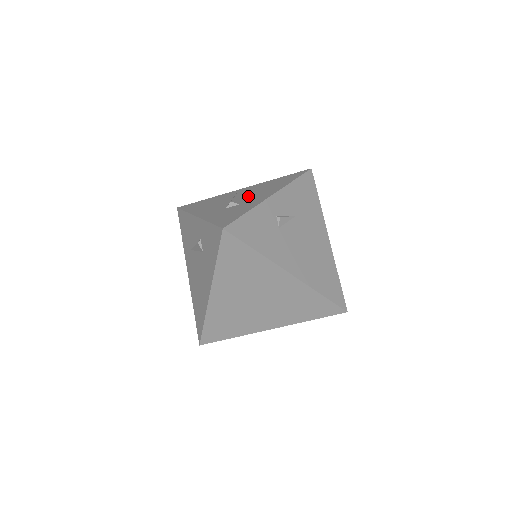
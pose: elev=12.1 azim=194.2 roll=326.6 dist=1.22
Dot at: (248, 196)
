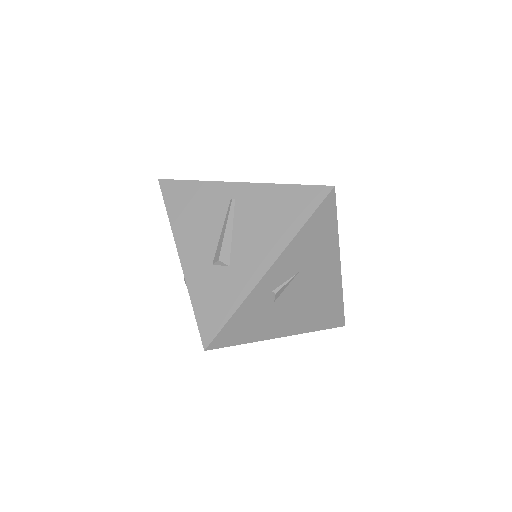
Dot at: (241, 239)
